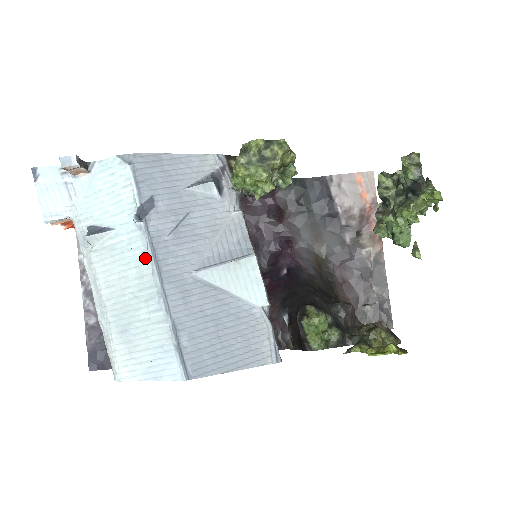
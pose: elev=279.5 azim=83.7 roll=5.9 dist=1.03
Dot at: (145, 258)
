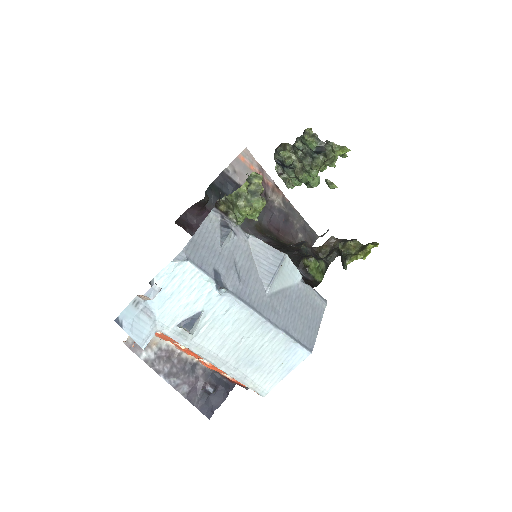
Dot at: (240, 310)
